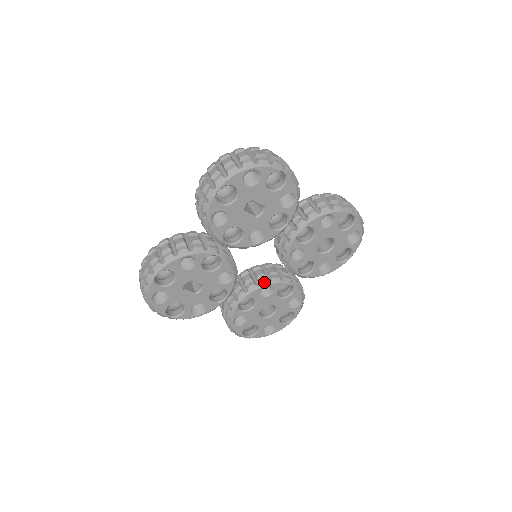
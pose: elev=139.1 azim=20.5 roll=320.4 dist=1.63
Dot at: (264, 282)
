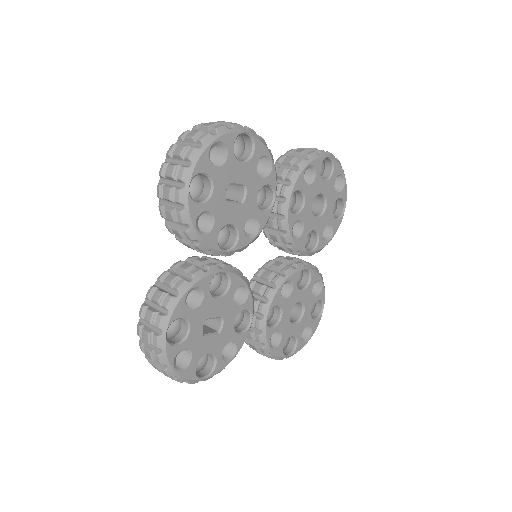
Dot at: (279, 280)
